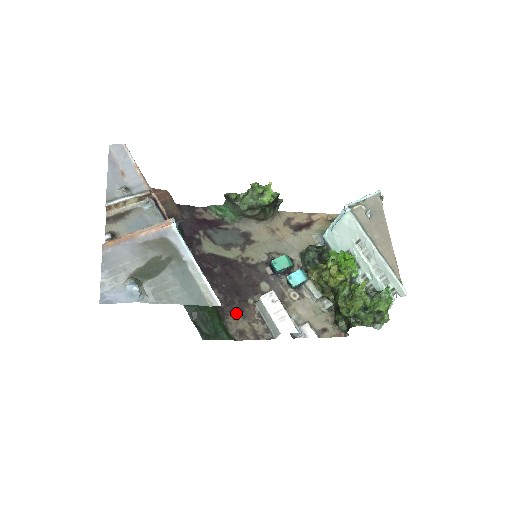
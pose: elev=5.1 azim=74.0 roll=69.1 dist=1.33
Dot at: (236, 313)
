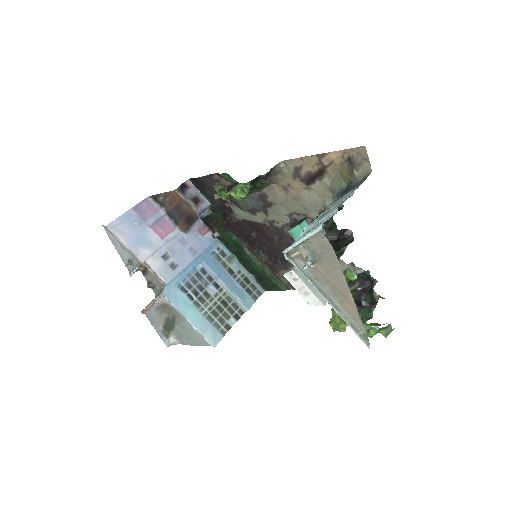
Dot at: (282, 270)
